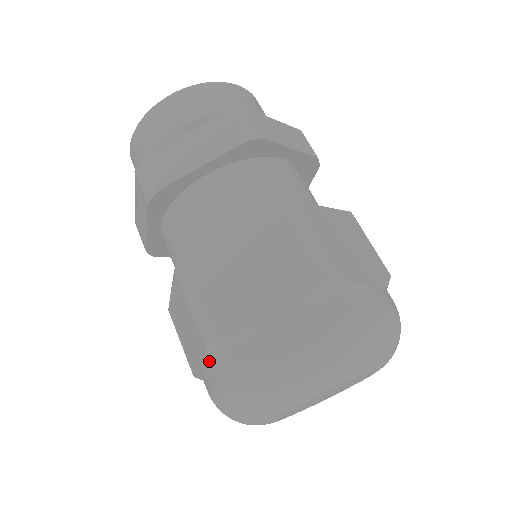
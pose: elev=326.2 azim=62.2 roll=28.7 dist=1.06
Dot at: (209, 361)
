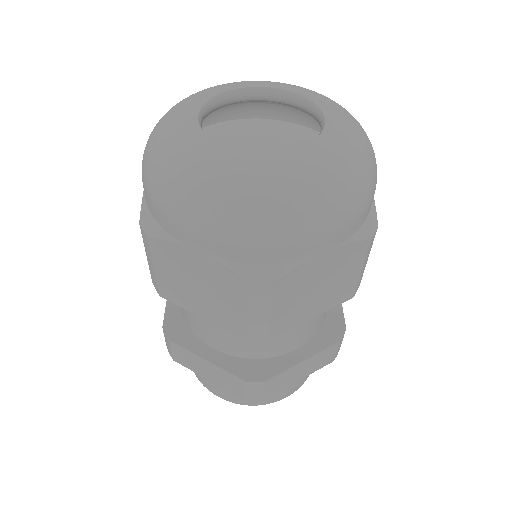
Dot at: occluded
